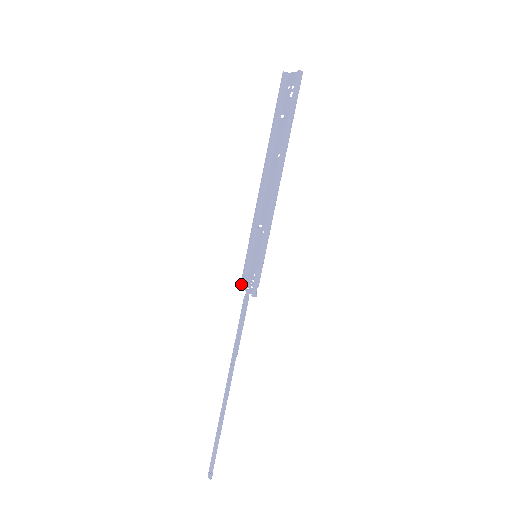
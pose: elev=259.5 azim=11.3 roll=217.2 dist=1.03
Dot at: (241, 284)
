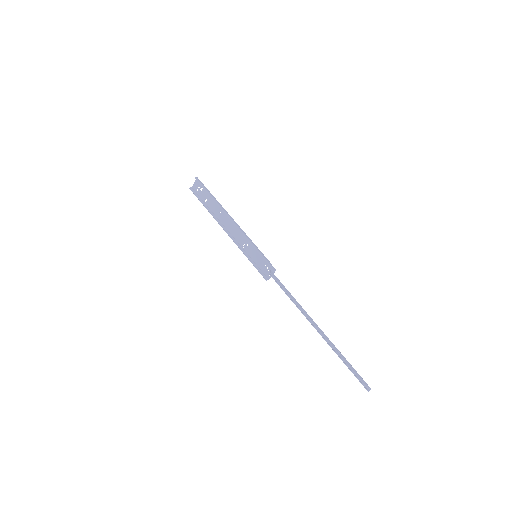
Dot at: (264, 277)
